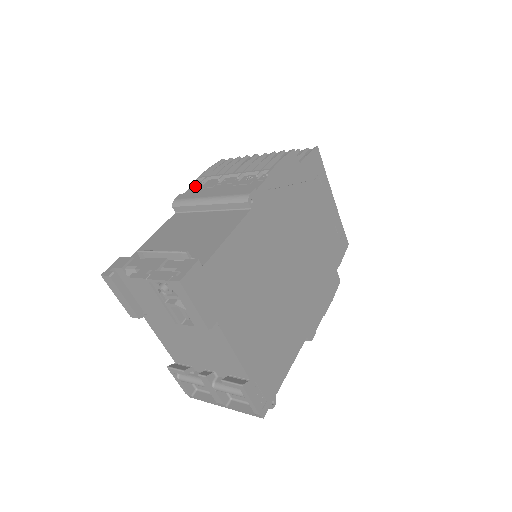
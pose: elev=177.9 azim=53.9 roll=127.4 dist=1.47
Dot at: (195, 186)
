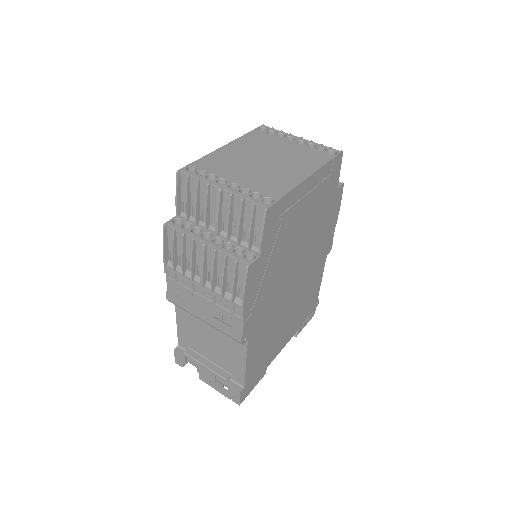
Dot at: (171, 282)
